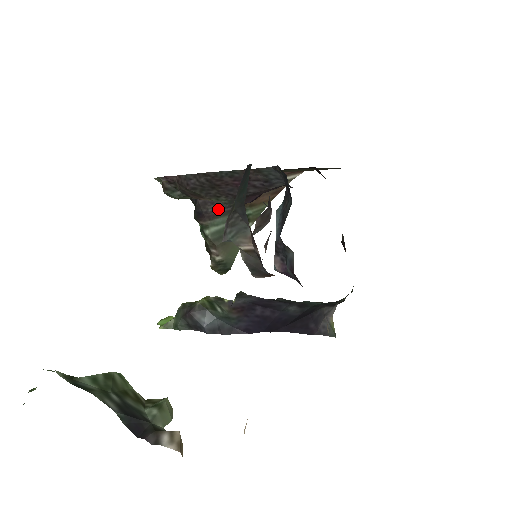
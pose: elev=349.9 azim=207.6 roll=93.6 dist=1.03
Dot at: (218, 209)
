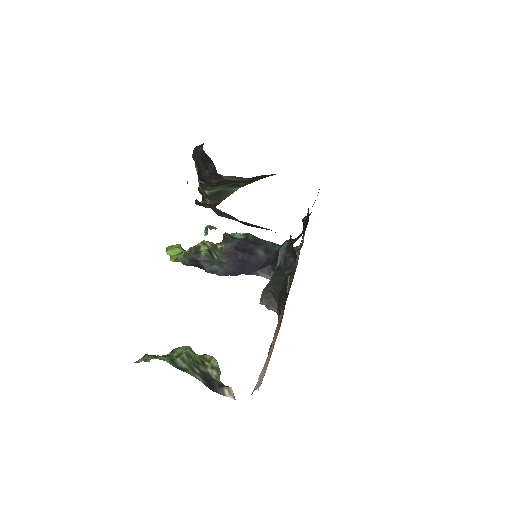
Dot at: (220, 183)
